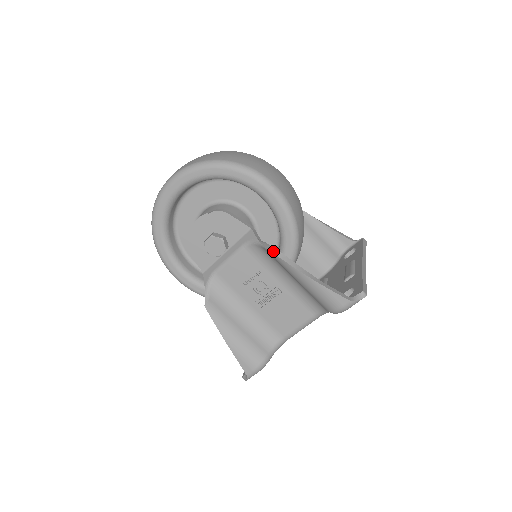
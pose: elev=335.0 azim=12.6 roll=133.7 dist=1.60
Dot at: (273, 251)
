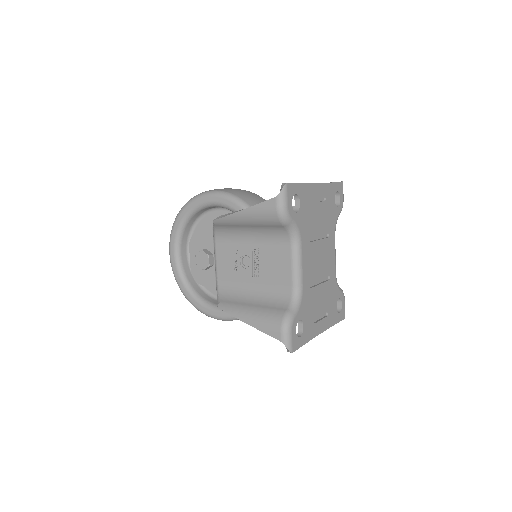
Dot at: (215, 219)
